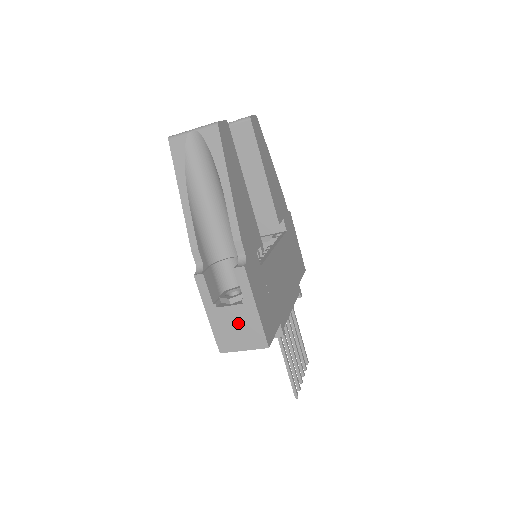
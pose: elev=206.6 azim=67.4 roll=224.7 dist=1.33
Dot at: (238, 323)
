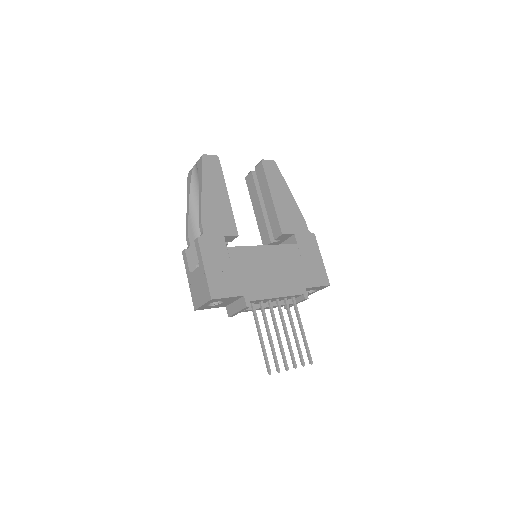
Dot at: (199, 283)
